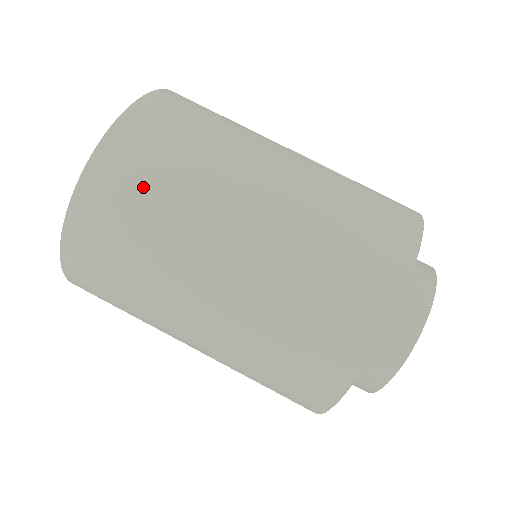
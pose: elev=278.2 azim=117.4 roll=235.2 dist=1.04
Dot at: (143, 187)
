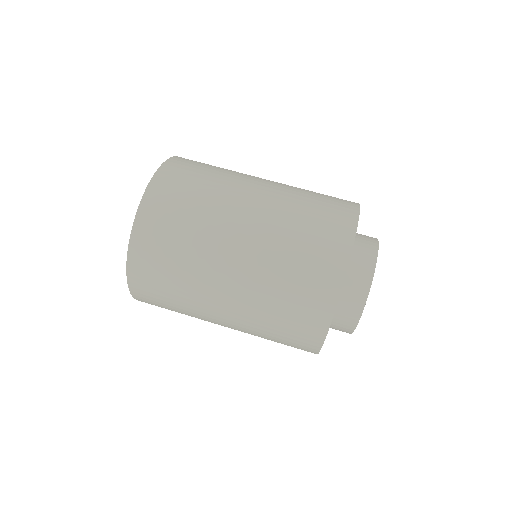
Dot at: (203, 167)
